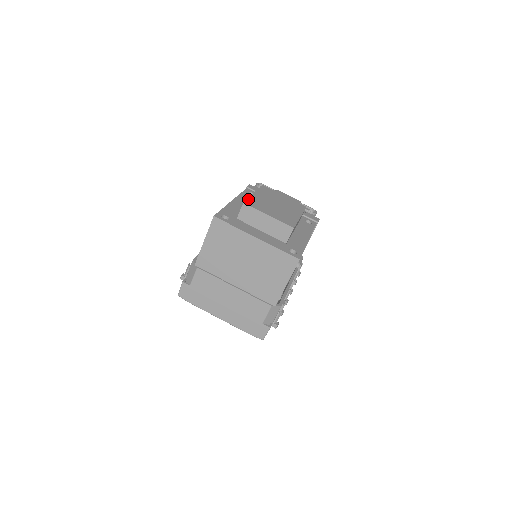
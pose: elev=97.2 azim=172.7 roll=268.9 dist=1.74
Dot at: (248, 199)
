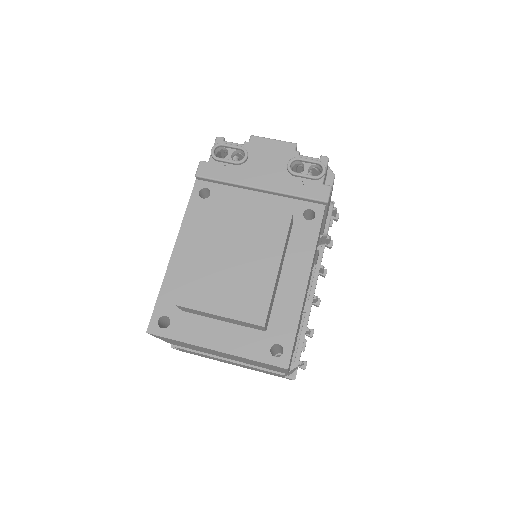
Dot at: (183, 284)
